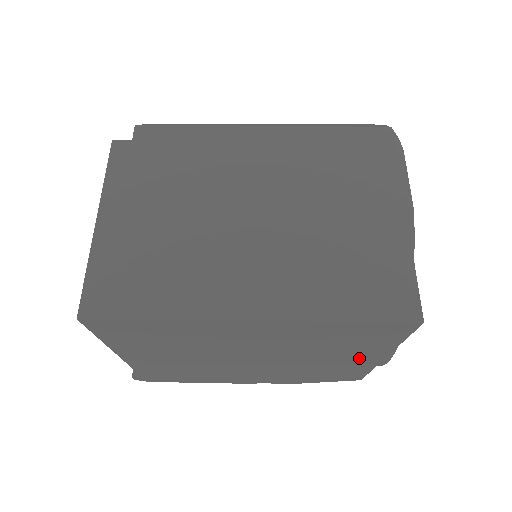
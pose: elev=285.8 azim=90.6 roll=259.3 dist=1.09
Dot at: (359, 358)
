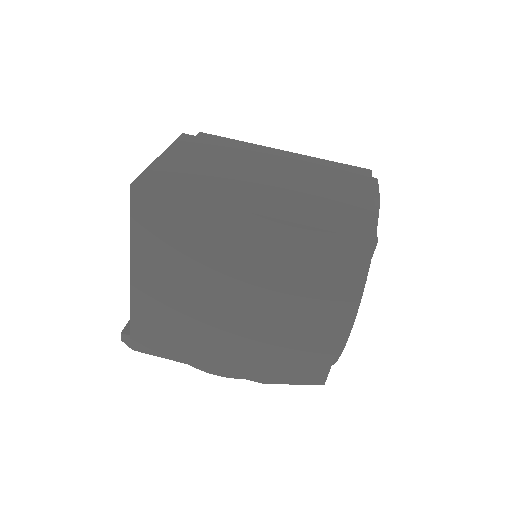
Dot at: (326, 319)
